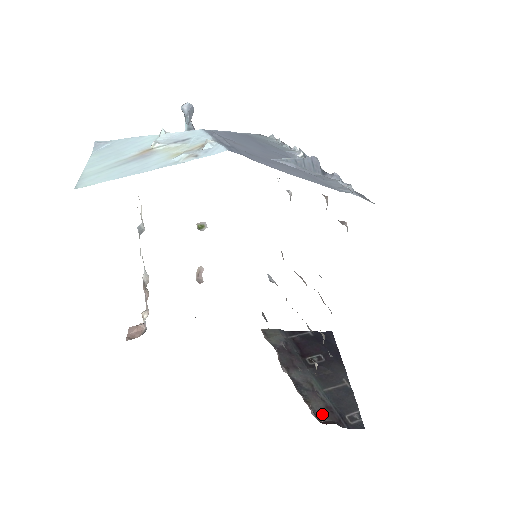
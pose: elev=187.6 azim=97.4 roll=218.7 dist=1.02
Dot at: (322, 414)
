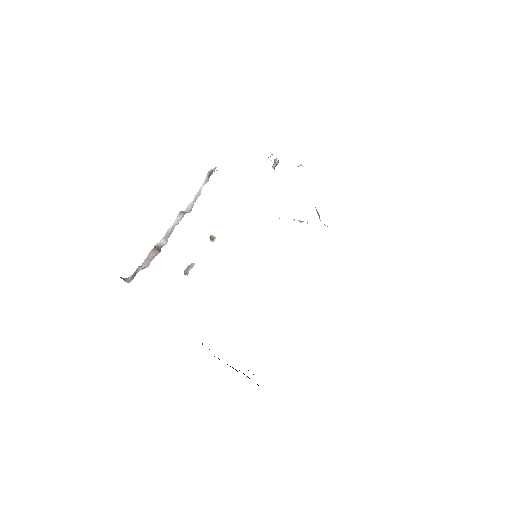
Dot at: occluded
